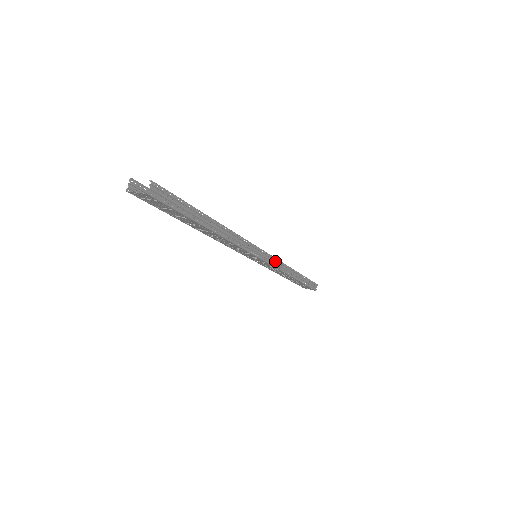
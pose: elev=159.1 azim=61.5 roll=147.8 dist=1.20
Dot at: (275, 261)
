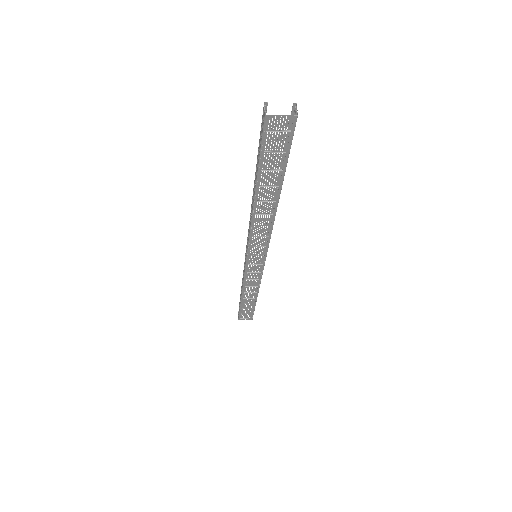
Dot at: occluded
